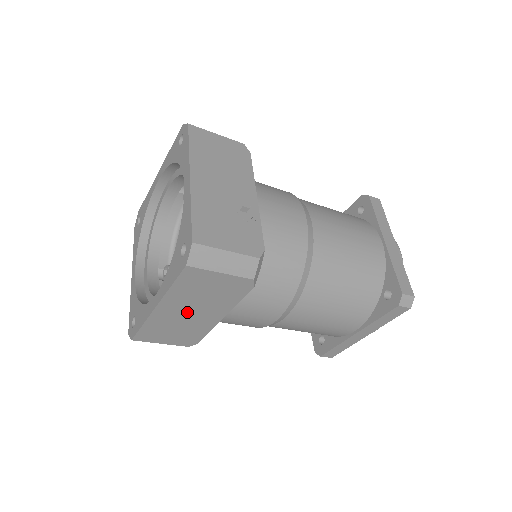
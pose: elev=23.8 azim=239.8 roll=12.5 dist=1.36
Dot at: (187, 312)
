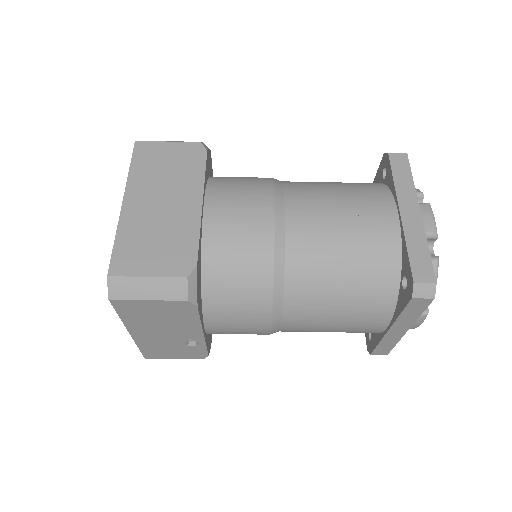
Dot at: (158, 203)
